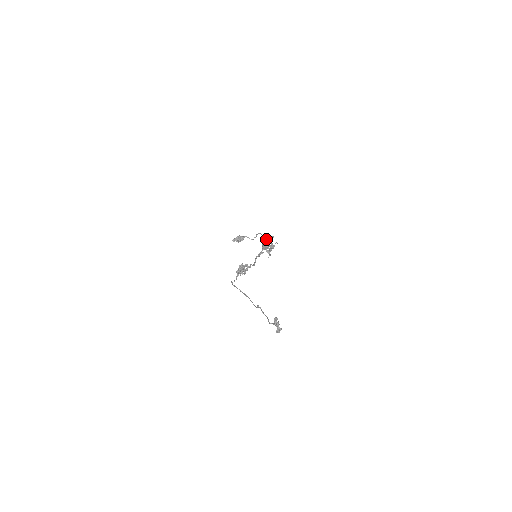
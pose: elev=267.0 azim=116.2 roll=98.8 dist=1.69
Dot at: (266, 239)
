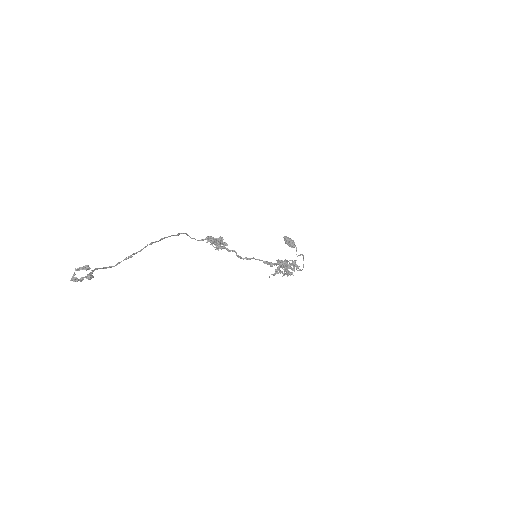
Dot at: (292, 261)
